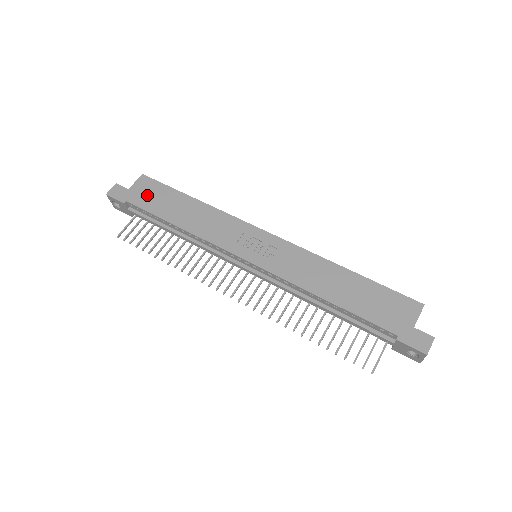
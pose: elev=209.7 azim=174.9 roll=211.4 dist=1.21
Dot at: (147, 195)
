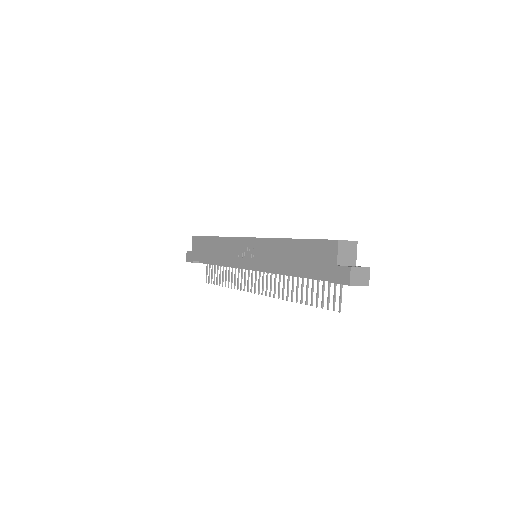
Dot at: (198, 250)
